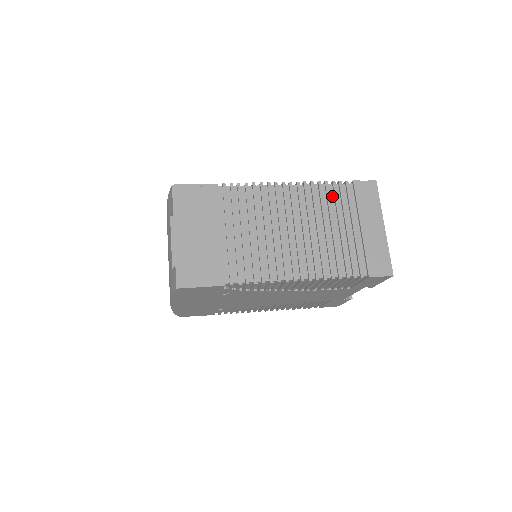
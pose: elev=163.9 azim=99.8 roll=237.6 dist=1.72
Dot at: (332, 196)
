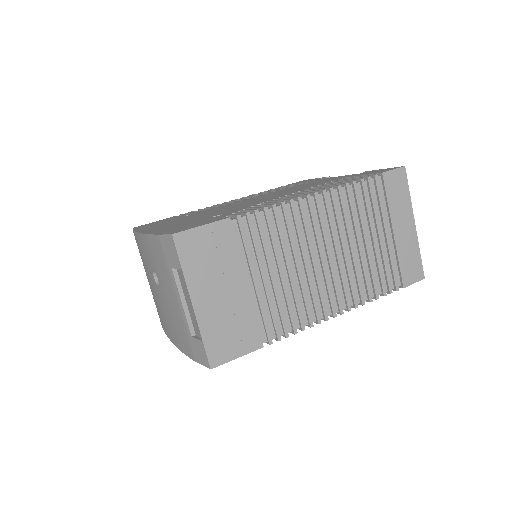
Dot at: (361, 199)
